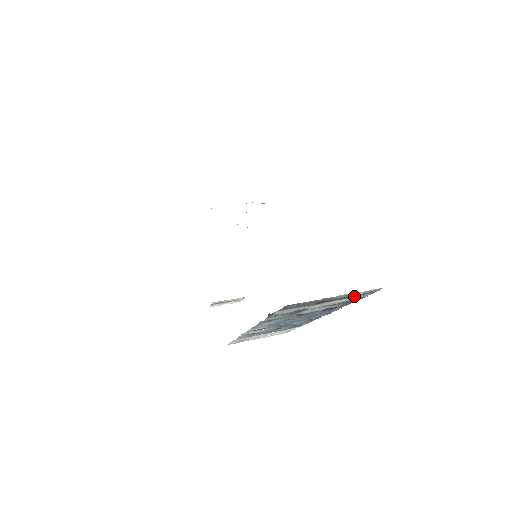
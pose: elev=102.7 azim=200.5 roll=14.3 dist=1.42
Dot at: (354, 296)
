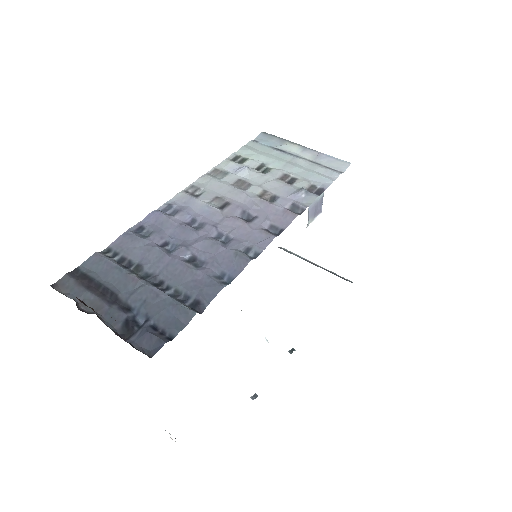
Dot at: occluded
